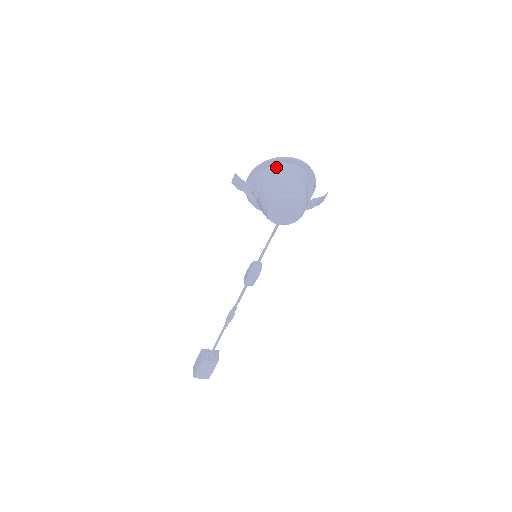
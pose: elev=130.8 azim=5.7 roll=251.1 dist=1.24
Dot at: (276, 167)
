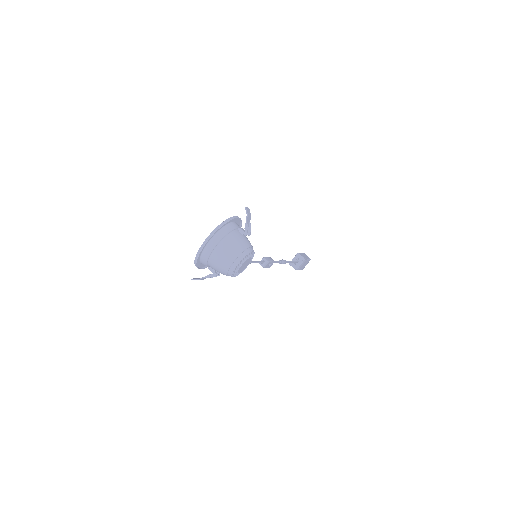
Dot at: (204, 256)
